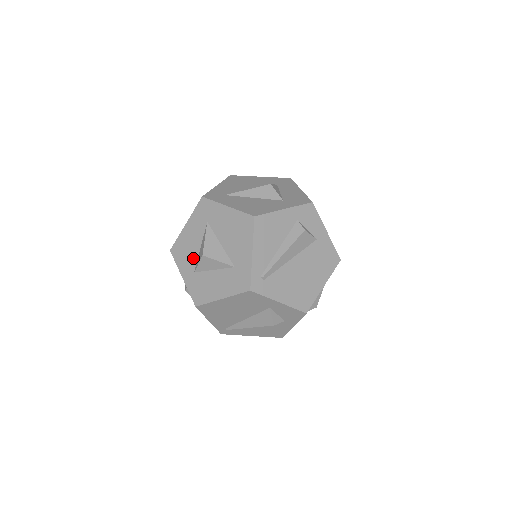
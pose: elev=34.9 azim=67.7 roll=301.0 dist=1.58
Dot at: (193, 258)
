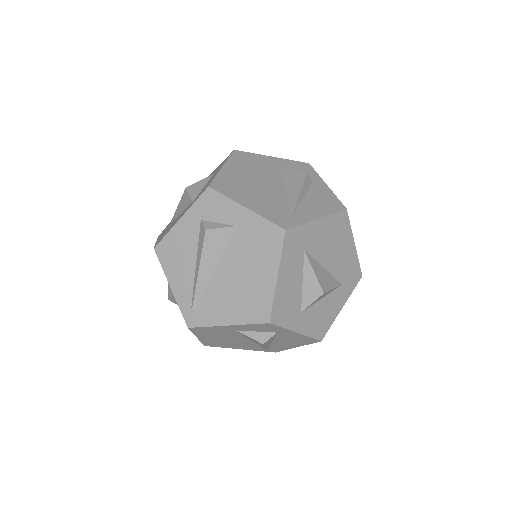
Dot at: occluded
